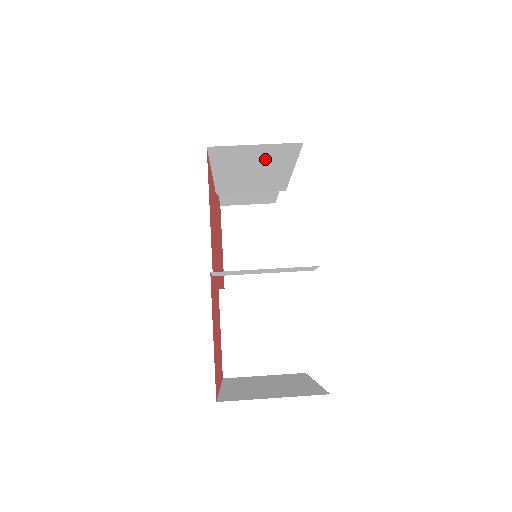
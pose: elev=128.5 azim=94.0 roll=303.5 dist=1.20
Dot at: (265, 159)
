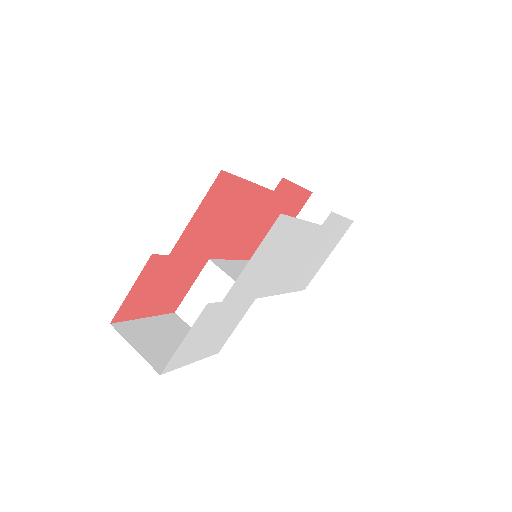
Dot at: occluded
